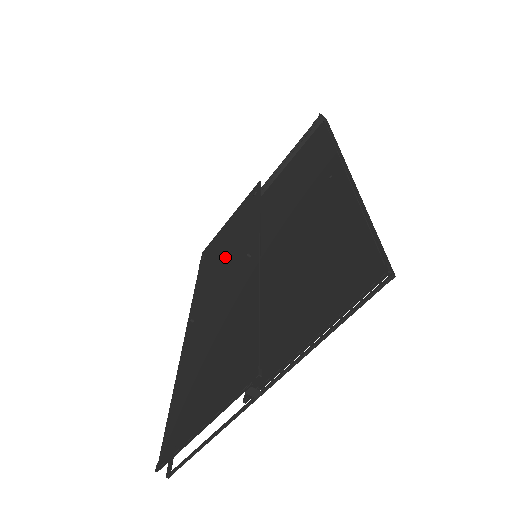
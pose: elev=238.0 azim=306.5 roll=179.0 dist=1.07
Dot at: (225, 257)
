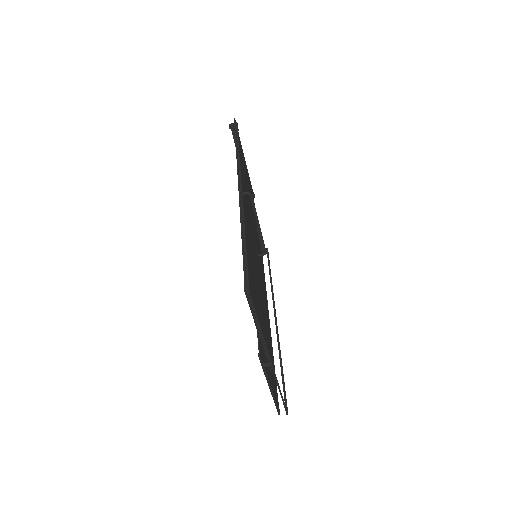
Dot at: occluded
